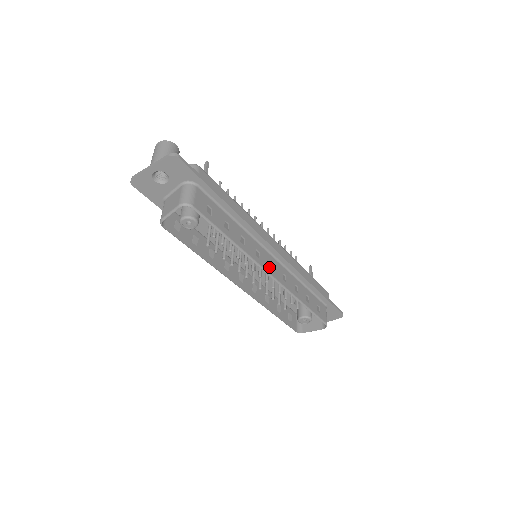
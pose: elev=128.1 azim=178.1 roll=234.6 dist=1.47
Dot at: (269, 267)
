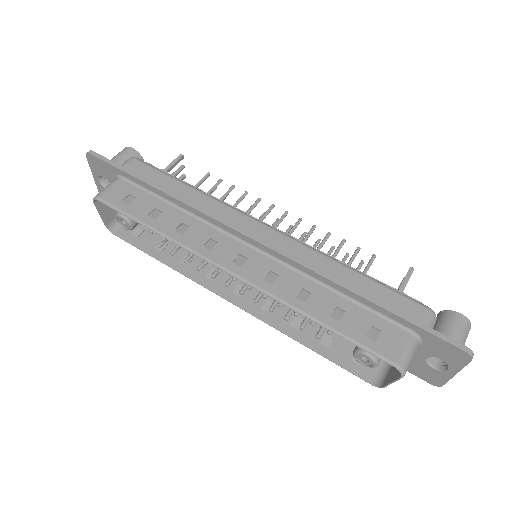
Dot at: (232, 262)
